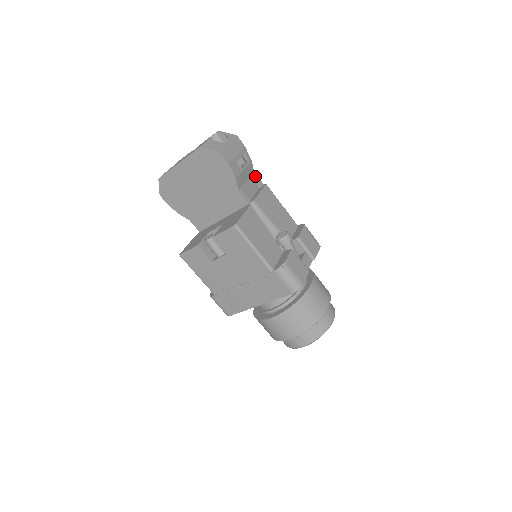
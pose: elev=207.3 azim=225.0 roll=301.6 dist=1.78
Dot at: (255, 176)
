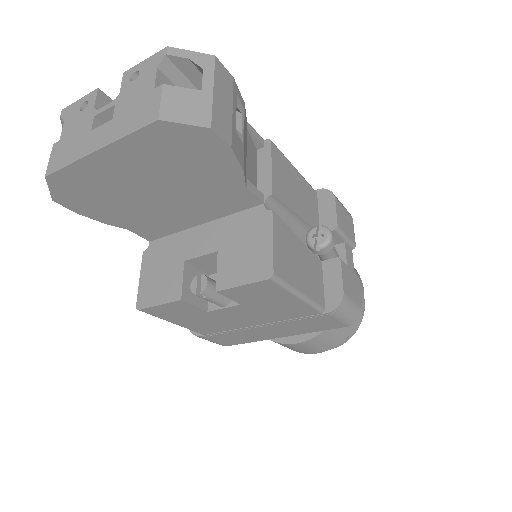
Dot at: (250, 130)
